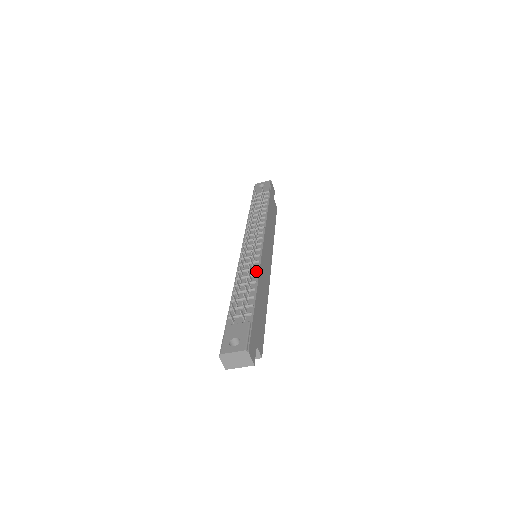
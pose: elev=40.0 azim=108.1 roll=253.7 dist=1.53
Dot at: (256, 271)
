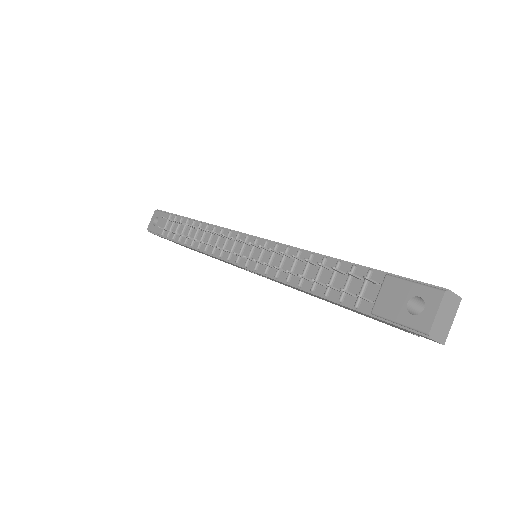
Dot at: (292, 251)
